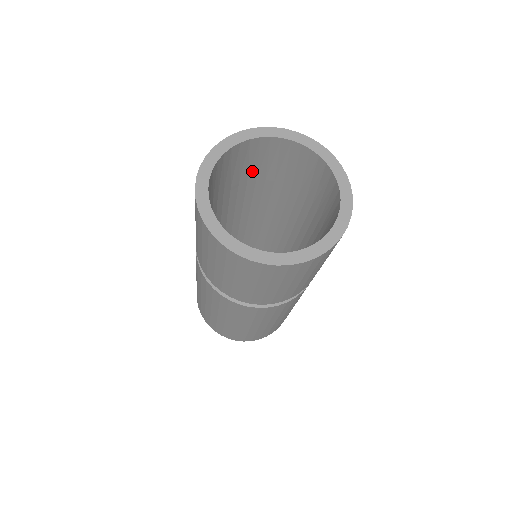
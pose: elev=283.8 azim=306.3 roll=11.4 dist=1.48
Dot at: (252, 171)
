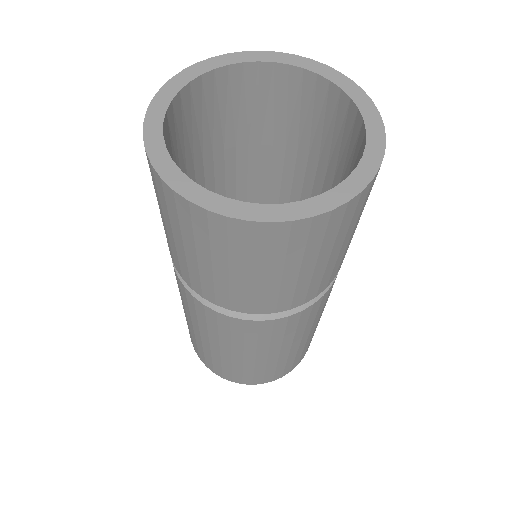
Dot at: (227, 131)
